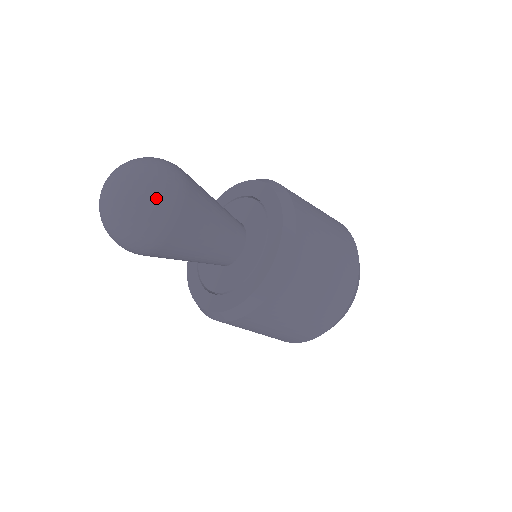
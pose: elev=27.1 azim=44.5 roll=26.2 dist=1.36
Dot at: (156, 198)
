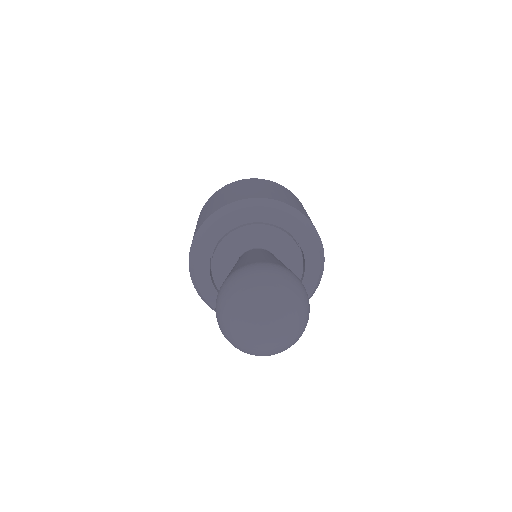
Dot at: occluded
